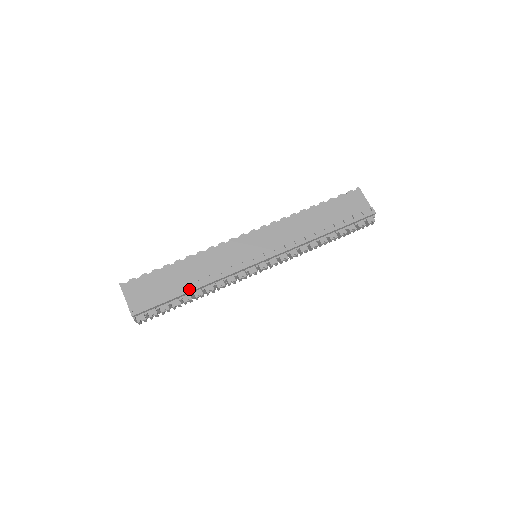
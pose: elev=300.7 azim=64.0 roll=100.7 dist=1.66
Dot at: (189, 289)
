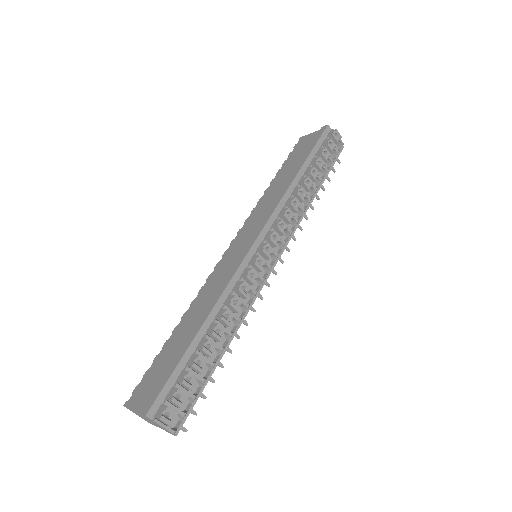
Dot at: (195, 332)
